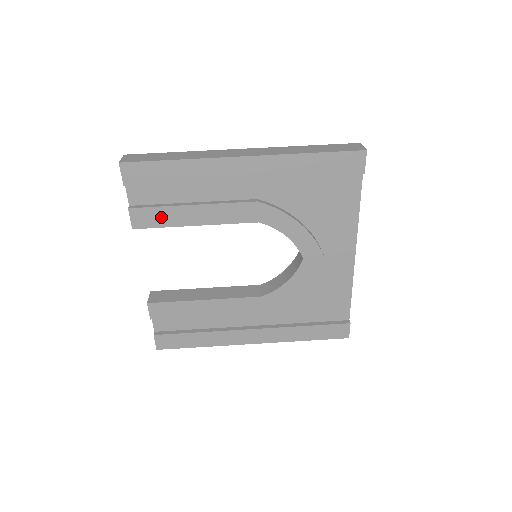
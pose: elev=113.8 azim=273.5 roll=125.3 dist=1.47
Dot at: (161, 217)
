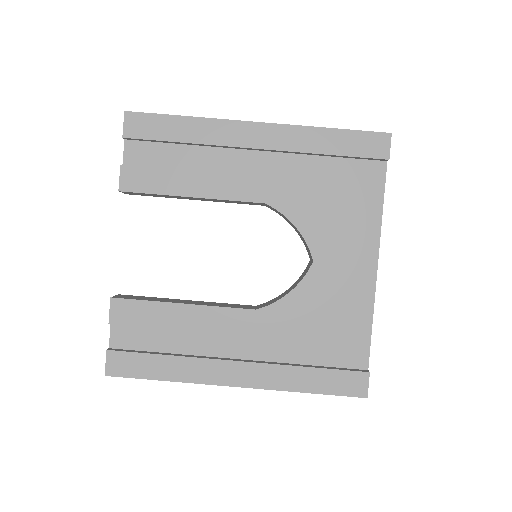
Dot at: (155, 181)
